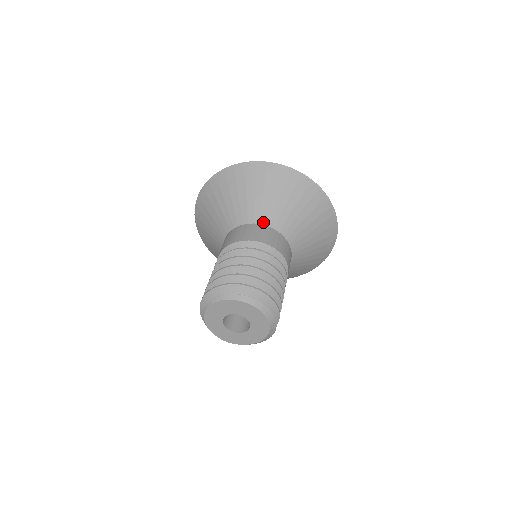
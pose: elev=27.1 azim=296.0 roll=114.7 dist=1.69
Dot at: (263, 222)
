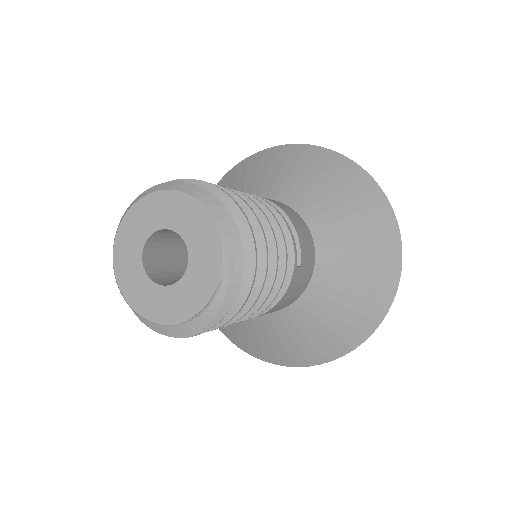
Dot at: occluded
